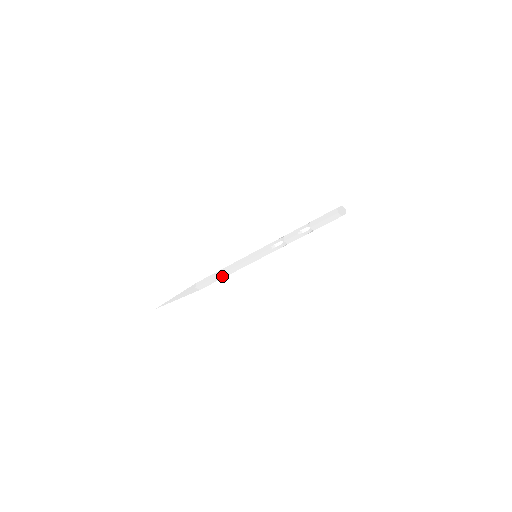
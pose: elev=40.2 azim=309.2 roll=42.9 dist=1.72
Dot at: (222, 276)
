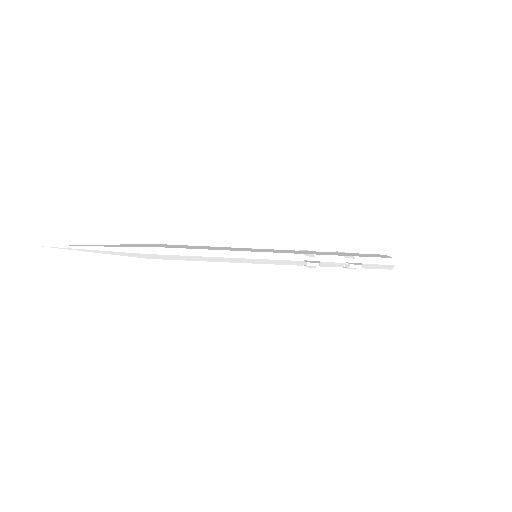
Dot at: (199, 258)
